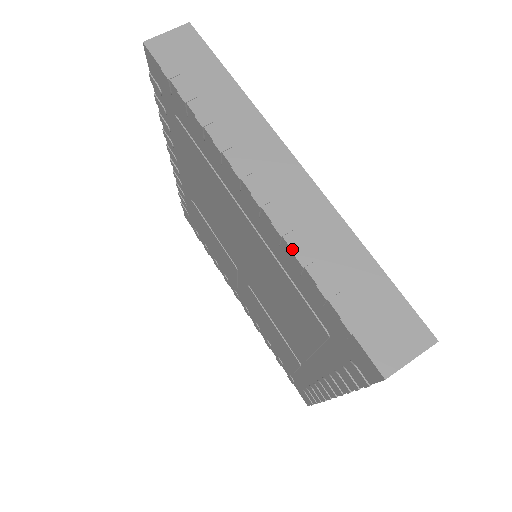
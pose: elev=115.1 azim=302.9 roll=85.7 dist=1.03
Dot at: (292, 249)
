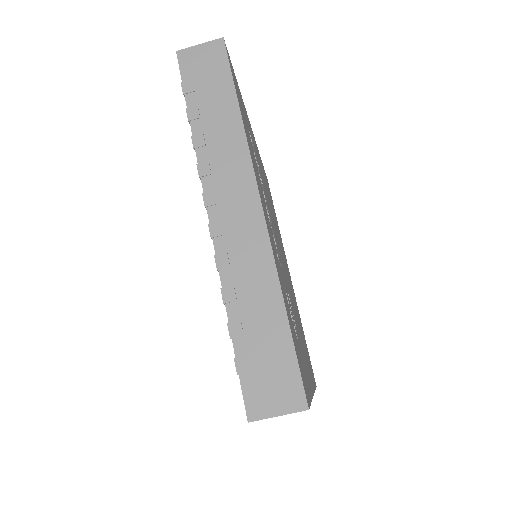
Dot at: (222, 284)
